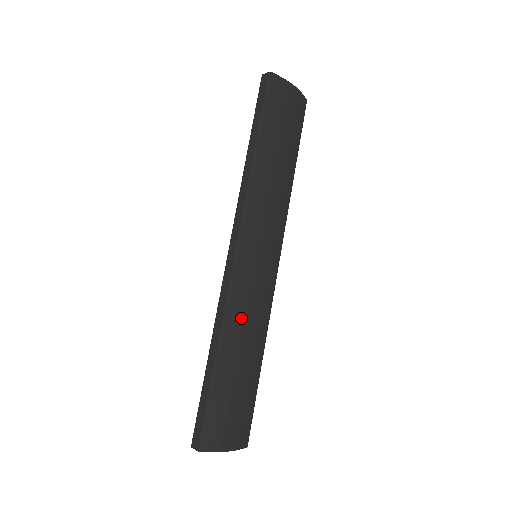
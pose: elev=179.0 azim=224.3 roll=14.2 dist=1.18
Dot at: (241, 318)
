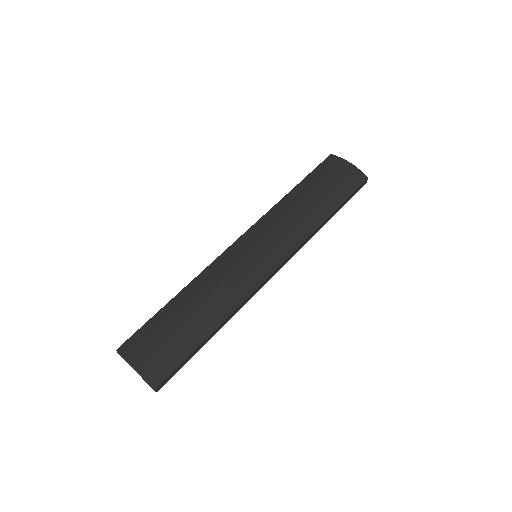
Dot at: (210, 281)
